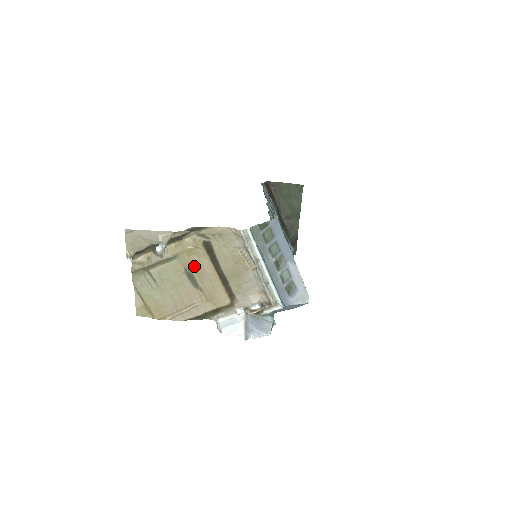
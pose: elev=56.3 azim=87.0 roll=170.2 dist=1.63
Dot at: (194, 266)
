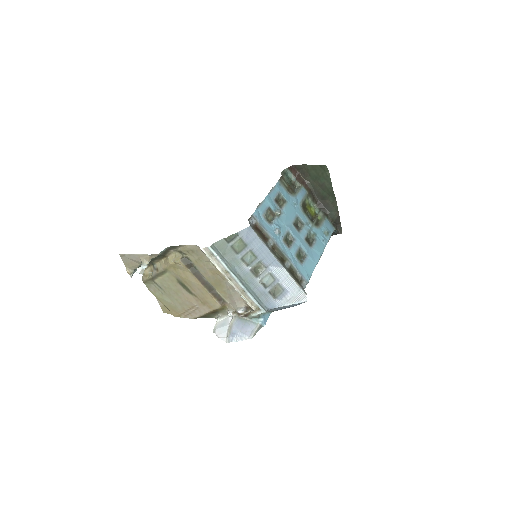
Dot at: (182, 277)
